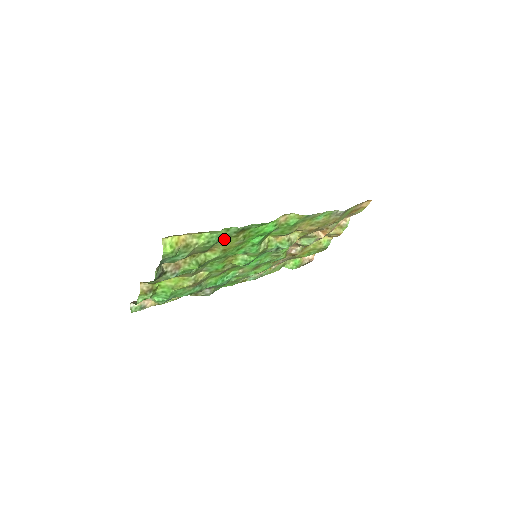
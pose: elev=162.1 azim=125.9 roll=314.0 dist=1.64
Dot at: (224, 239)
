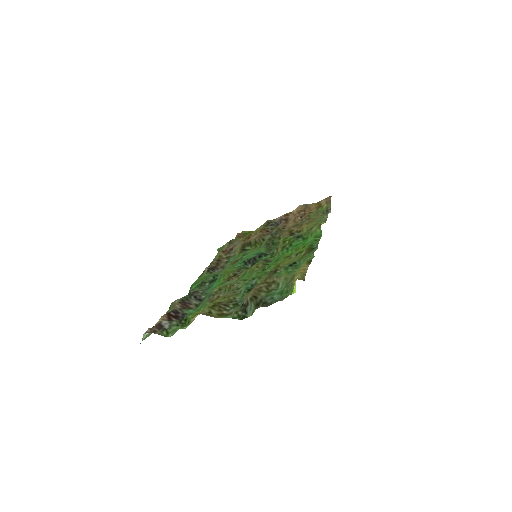
Dot at: (297, 260)
